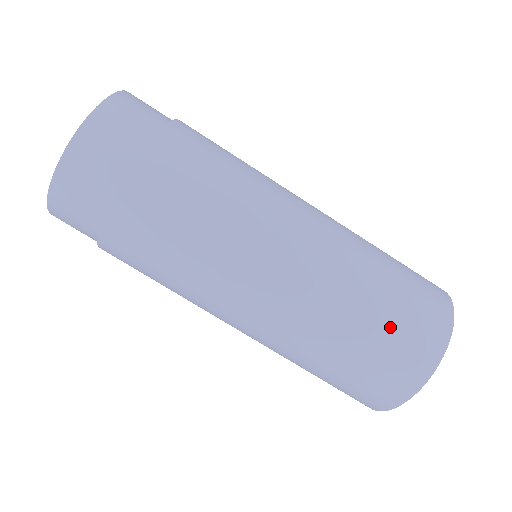
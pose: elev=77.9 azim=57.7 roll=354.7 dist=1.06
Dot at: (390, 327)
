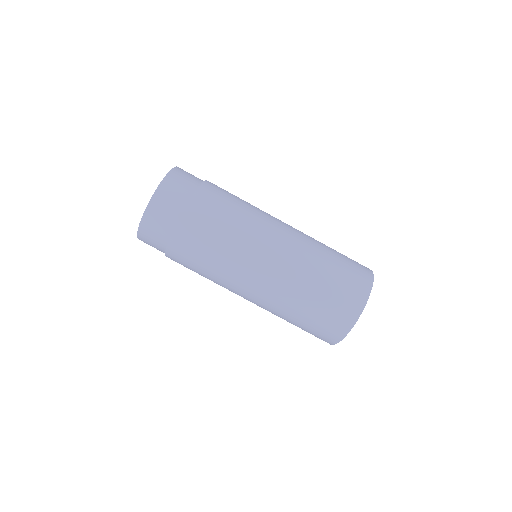
Dot at: (336, 282)
